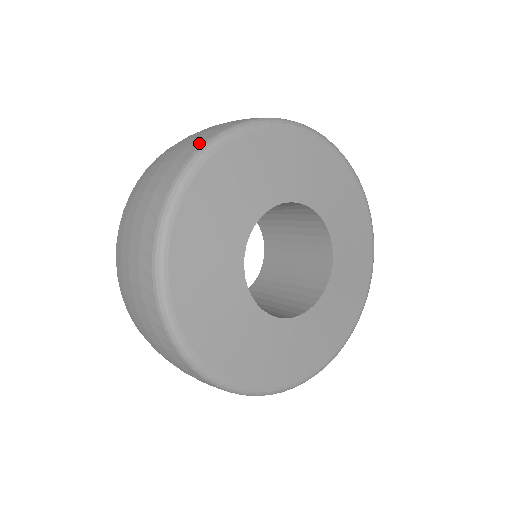
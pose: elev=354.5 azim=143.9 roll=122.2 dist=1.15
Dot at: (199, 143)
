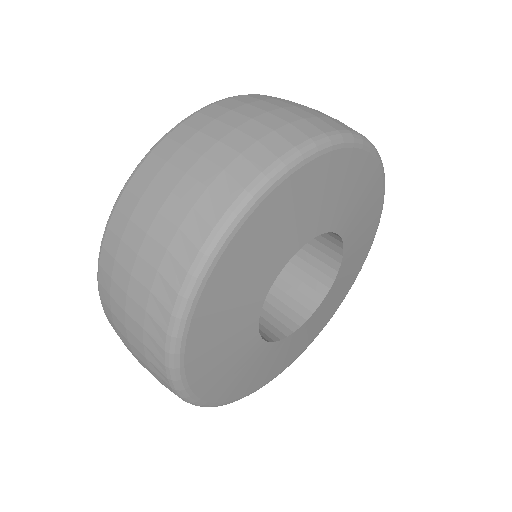
Dot at: (200, 230)
